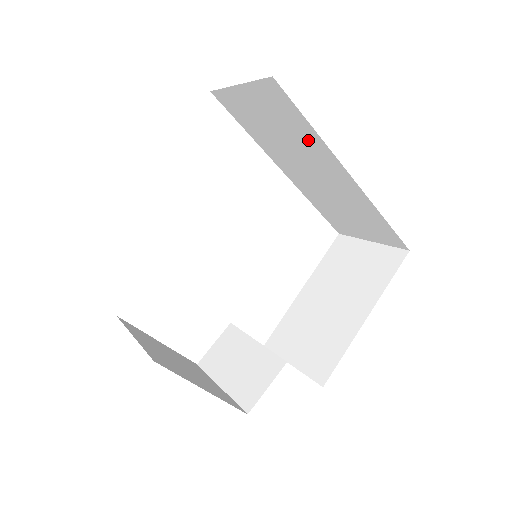
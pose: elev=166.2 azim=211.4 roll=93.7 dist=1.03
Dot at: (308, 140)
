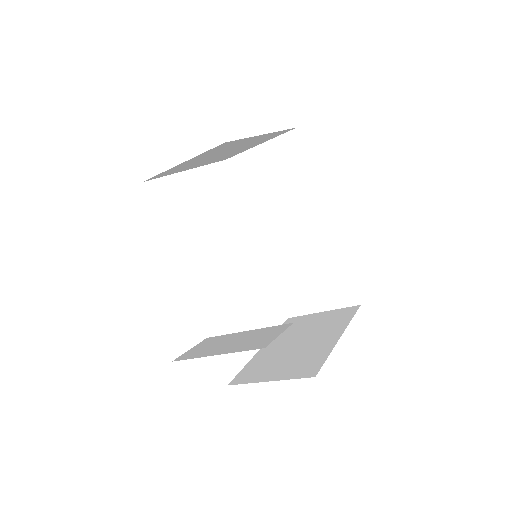
Dot at: (303, 187)
